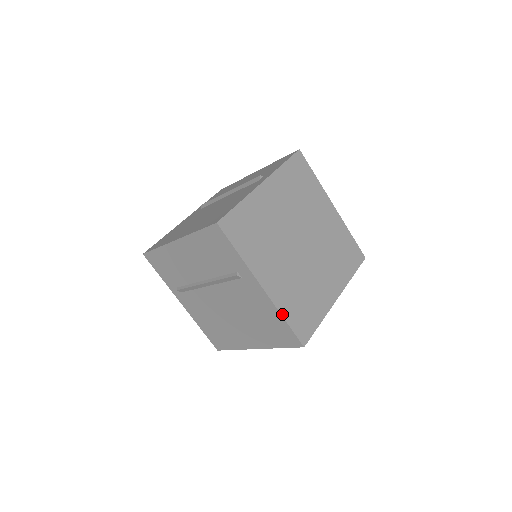
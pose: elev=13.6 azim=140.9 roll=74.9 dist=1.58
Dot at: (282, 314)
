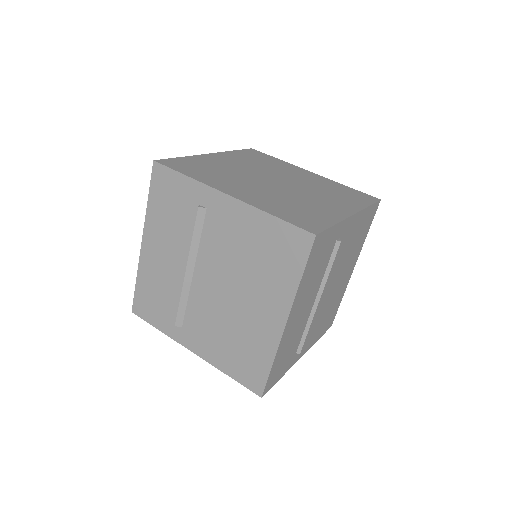
Dot at: (265, 211)
